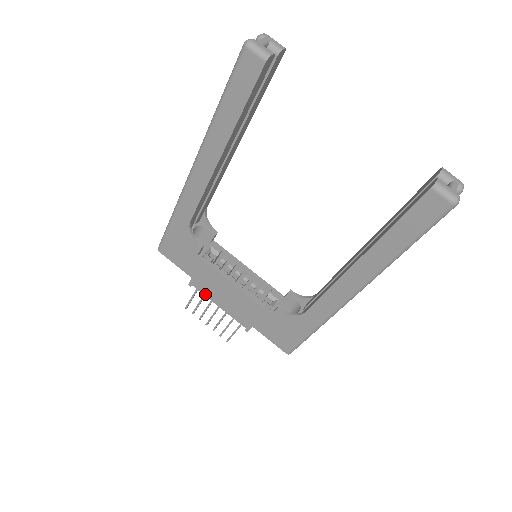
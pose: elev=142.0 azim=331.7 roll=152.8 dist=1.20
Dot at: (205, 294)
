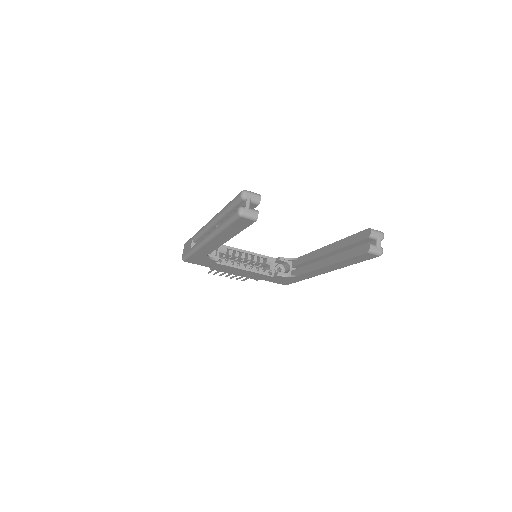
Dot at: (224, 272)
